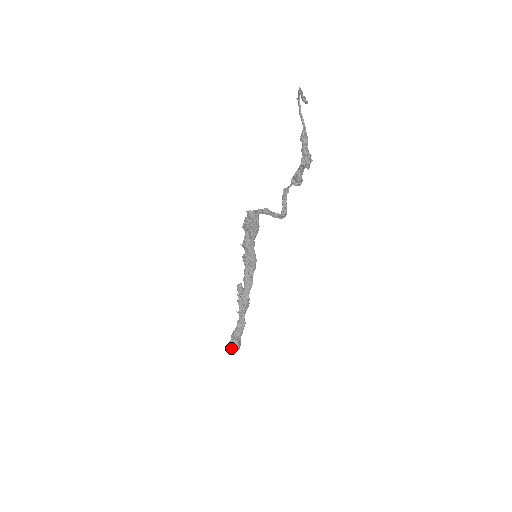
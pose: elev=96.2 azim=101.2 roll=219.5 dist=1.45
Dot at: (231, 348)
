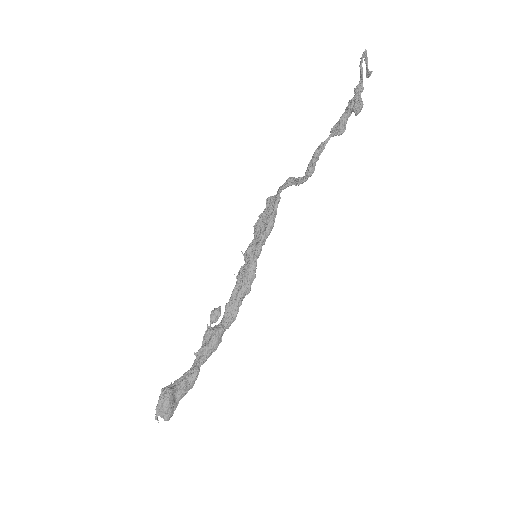
Dot at: (156, 409)
